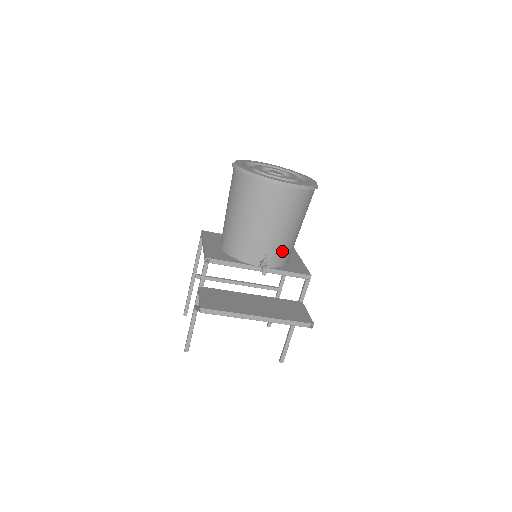
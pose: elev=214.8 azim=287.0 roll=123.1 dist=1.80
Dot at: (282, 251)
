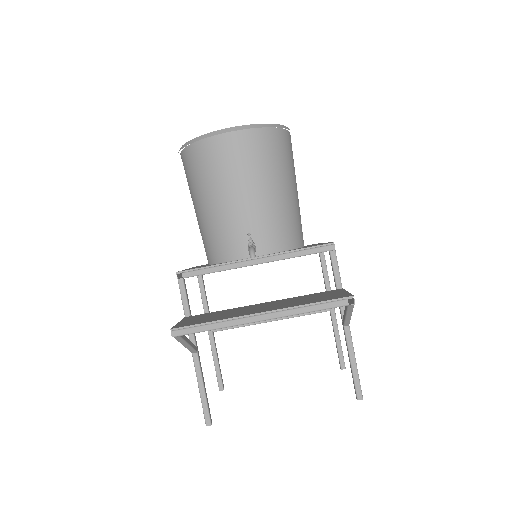
Dot at: (276, 225)
